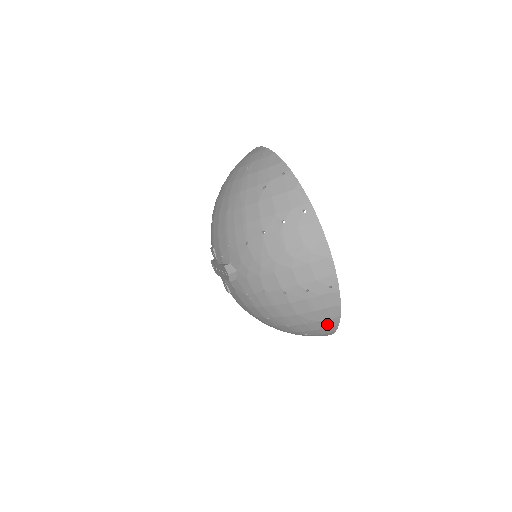
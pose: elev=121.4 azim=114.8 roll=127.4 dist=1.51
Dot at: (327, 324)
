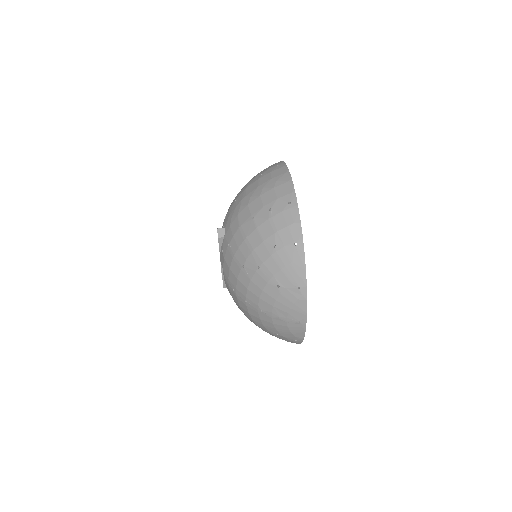
Dot at: (292, 254)
